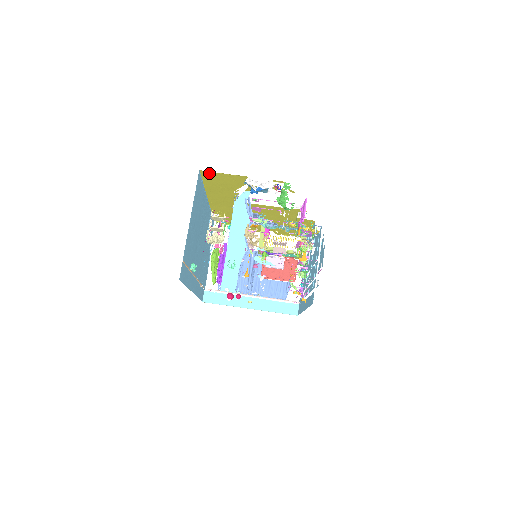
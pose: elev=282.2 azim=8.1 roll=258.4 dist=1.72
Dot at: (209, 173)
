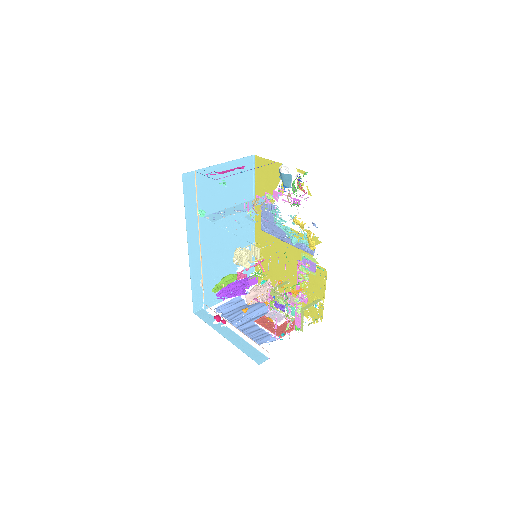
Dot at: (260, 160)
